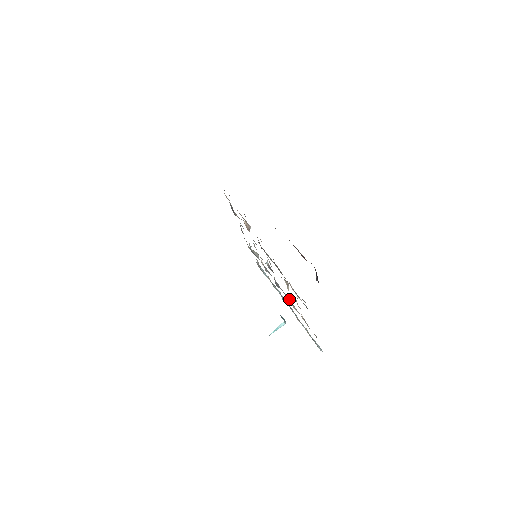
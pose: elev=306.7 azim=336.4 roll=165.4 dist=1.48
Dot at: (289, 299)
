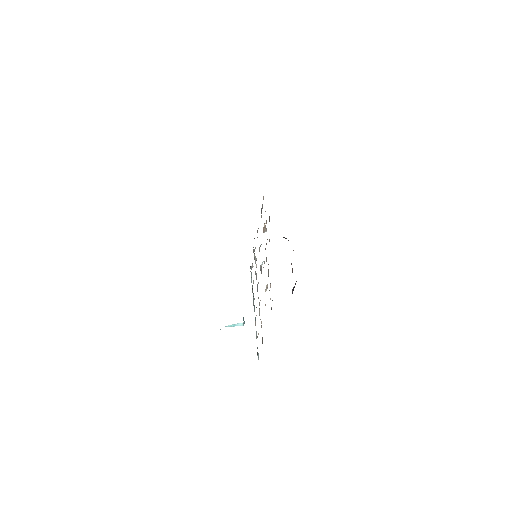
Dot at: occluded
